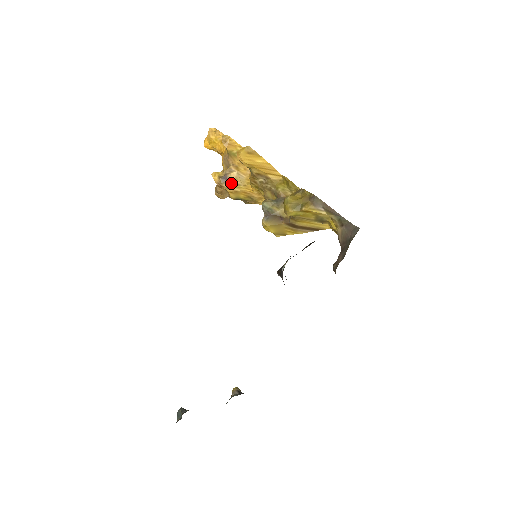
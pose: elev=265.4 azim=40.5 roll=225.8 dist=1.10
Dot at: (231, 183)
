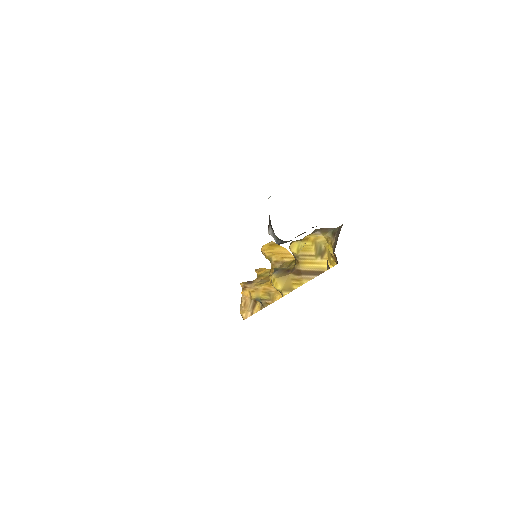
Dot at: (254, 284)
